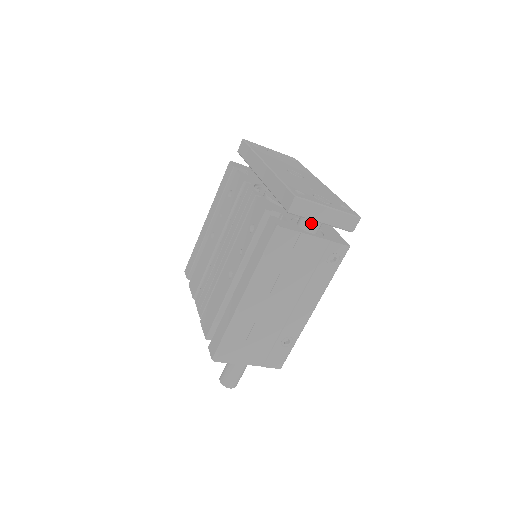
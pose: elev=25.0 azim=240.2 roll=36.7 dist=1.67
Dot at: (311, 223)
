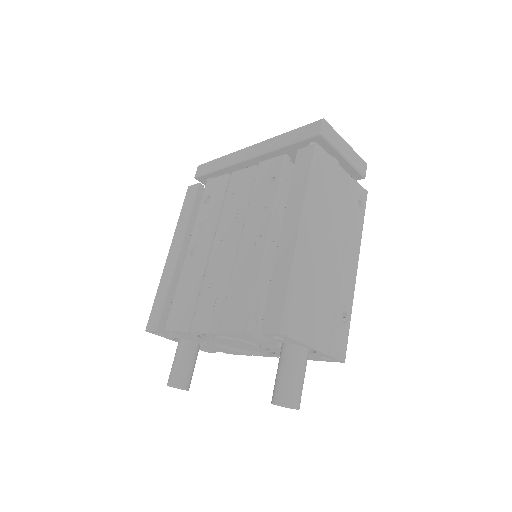
Dot at: occluded
